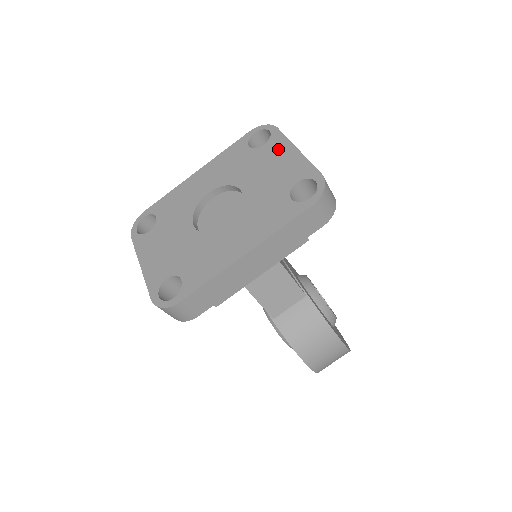
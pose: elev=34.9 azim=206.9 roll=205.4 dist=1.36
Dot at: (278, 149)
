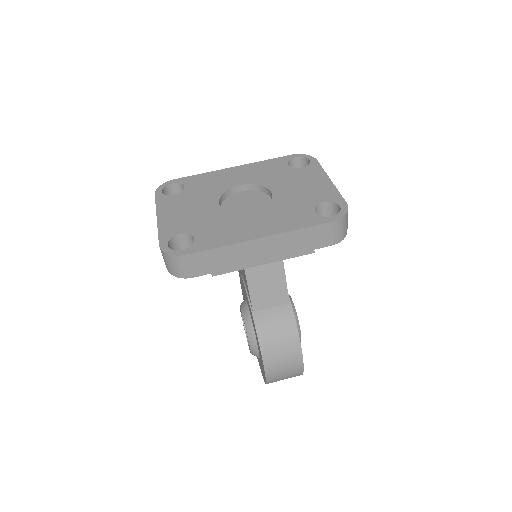
Dot at: (313, 174)
